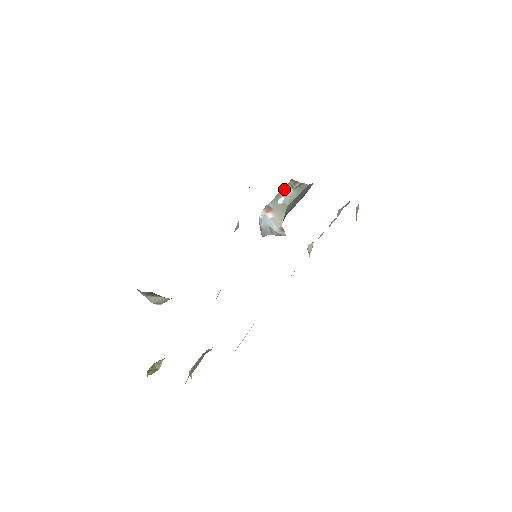
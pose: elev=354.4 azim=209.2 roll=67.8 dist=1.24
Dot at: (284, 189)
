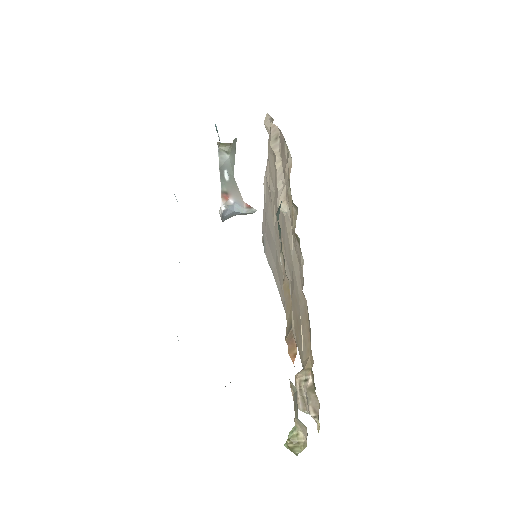
Dot at: (220, 160)
